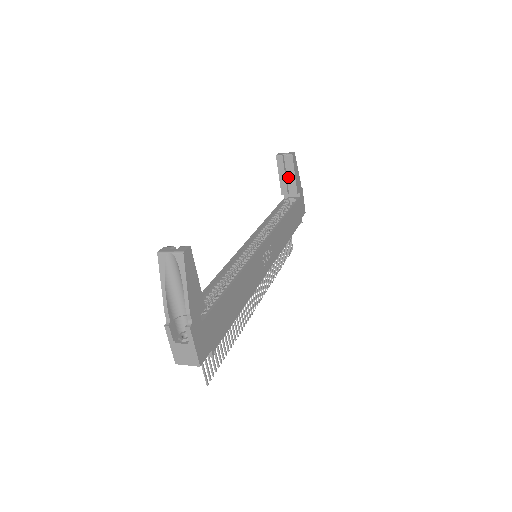
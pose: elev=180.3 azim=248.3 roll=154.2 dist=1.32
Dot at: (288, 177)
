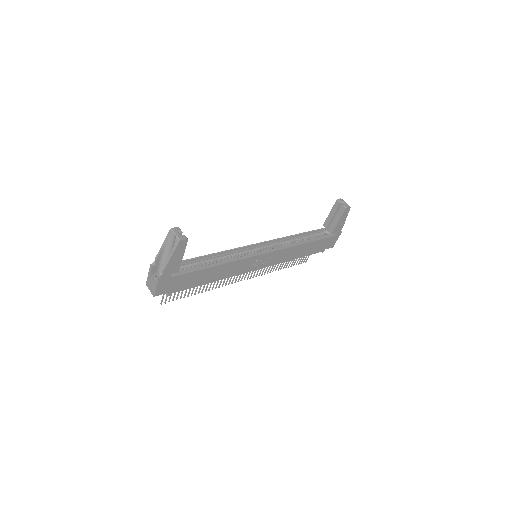
Dot at: (335, 218)
